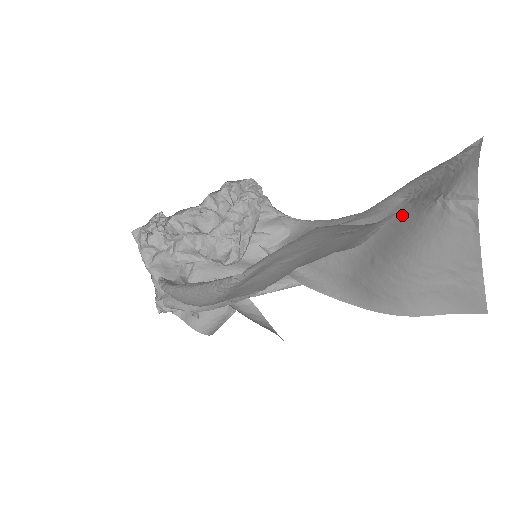
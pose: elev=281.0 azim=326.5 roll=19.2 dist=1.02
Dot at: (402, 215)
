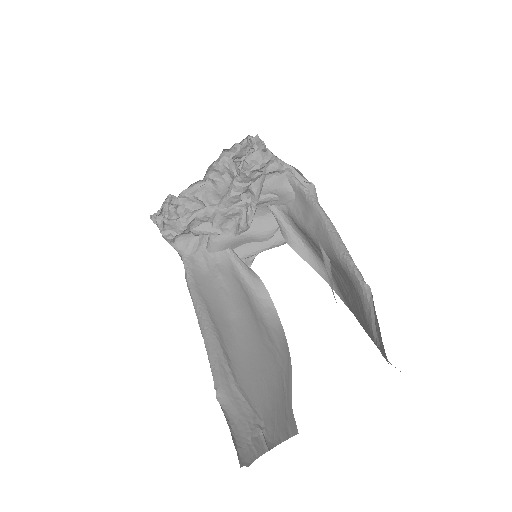
Dot at: (362, 306)
